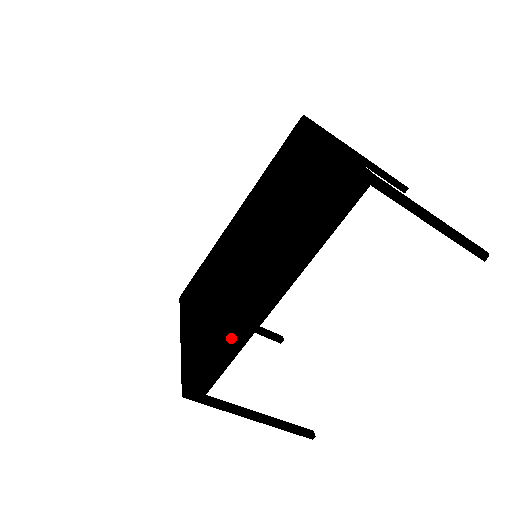
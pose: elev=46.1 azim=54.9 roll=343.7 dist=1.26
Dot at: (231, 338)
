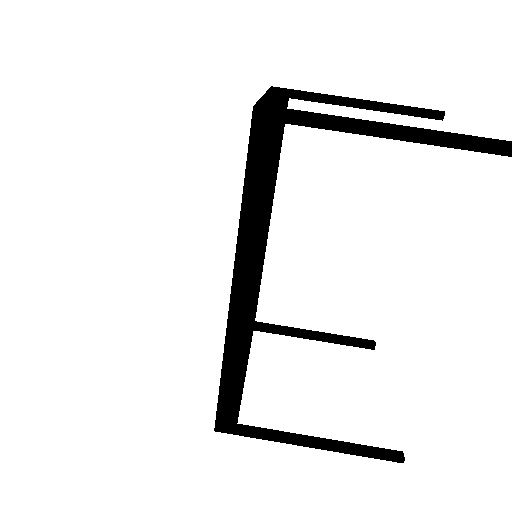
Dot at: (227, 354)
